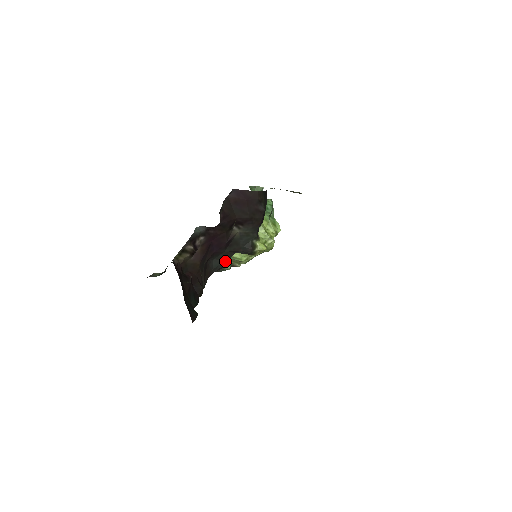
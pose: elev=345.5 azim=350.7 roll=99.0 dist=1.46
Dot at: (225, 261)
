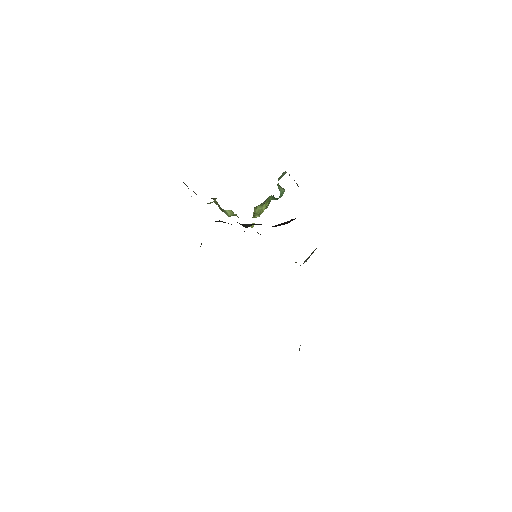
Dot at: (224, 222)
